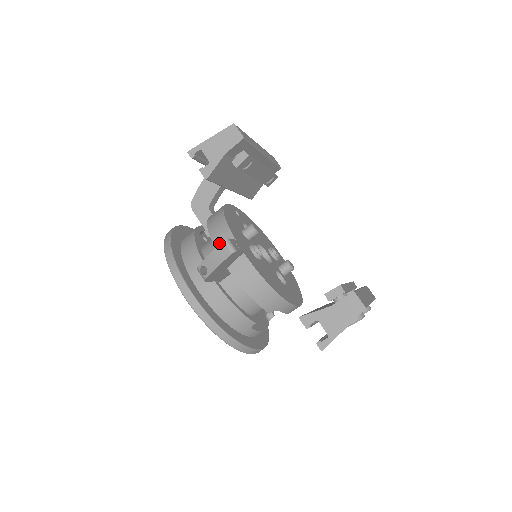
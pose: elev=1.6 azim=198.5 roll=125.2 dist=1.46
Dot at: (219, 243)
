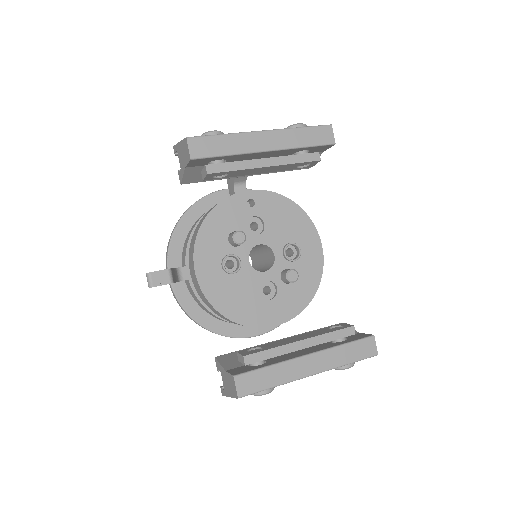
Dot at: (190, 249)
